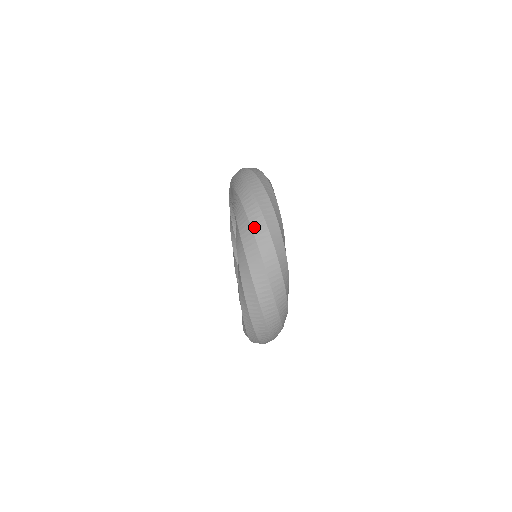
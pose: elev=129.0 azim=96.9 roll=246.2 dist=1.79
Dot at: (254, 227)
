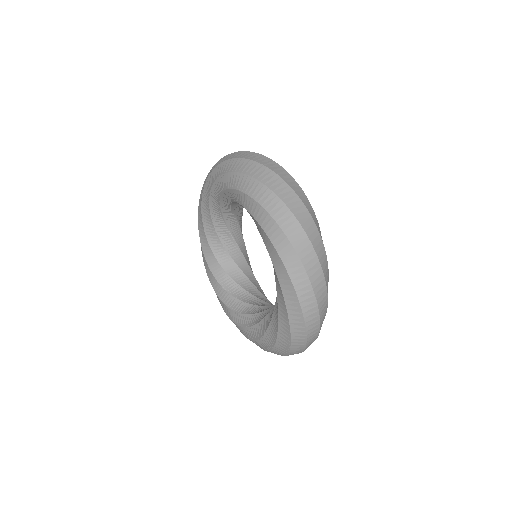
Dot at: (241, 157)
